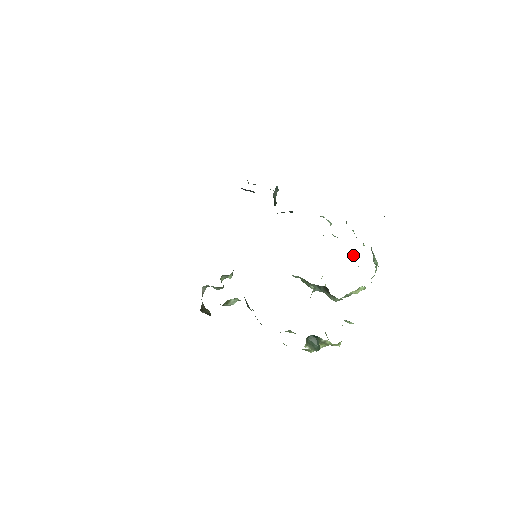
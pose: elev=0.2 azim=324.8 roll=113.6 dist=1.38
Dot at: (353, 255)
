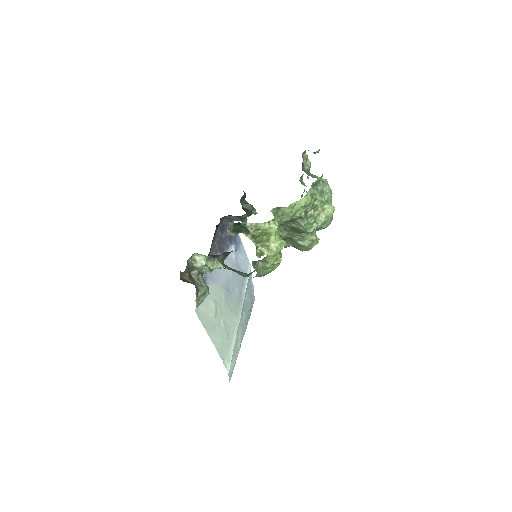
Dot at: occluded
